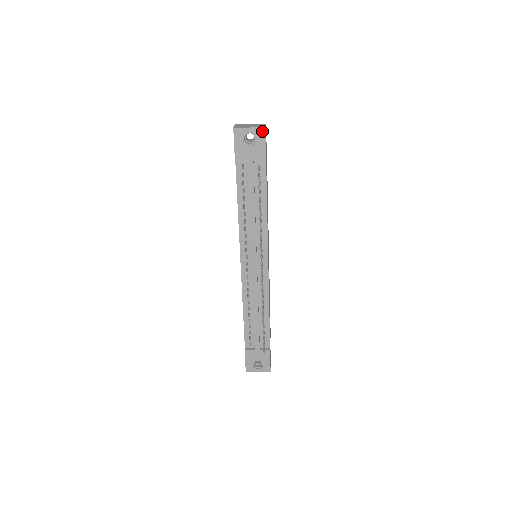
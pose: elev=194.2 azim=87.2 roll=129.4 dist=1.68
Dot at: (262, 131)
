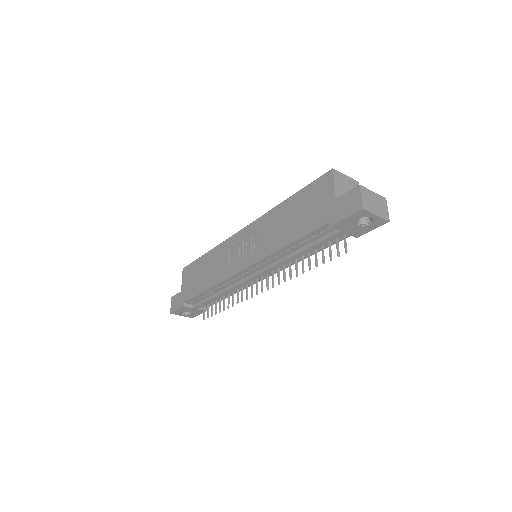
Dot at: (383, 222)
